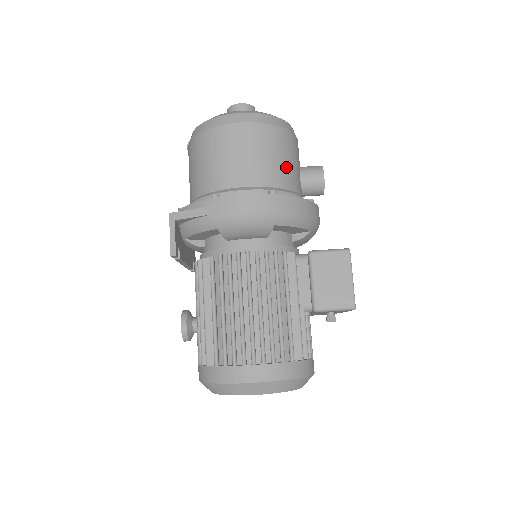
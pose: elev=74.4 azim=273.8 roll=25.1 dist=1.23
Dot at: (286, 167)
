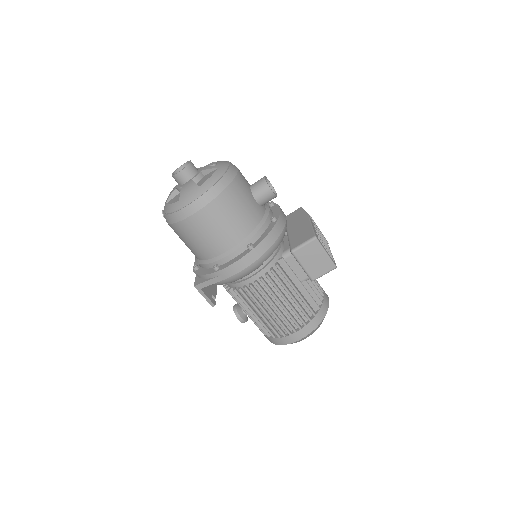
Dot at: (245, 213)
